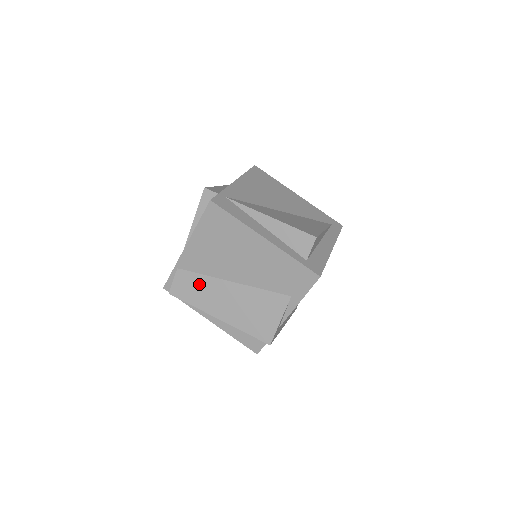
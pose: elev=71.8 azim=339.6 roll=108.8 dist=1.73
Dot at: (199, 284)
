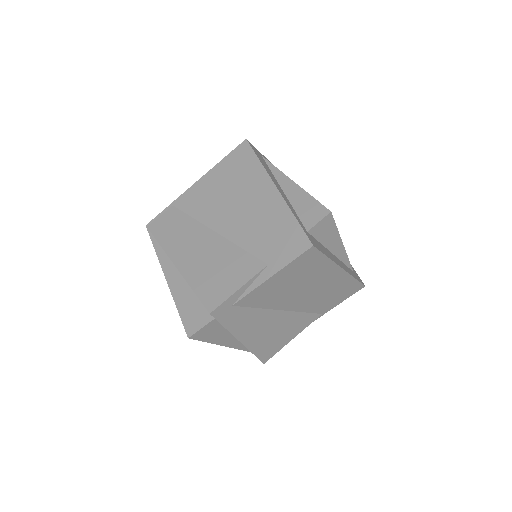
Dot at: (182, 225)
